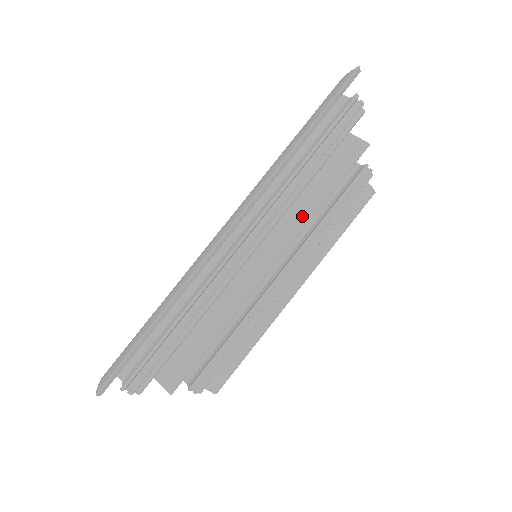
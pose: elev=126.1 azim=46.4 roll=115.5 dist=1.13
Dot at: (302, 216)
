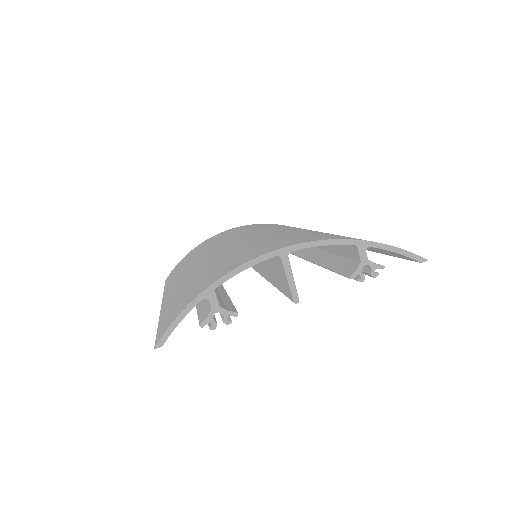
Dot at: (267, 276)
